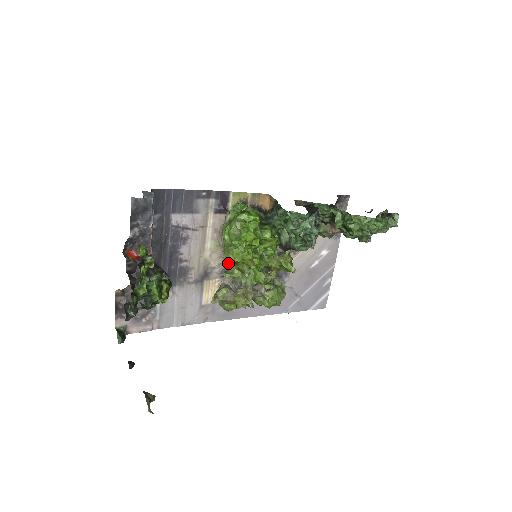
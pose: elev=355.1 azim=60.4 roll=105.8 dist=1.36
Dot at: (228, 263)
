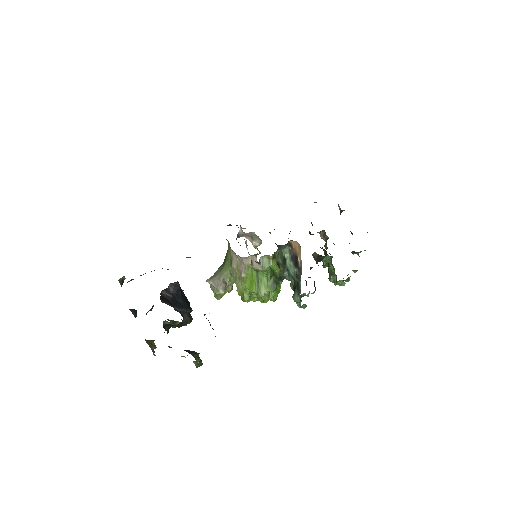
Dot at: (235, 279)
